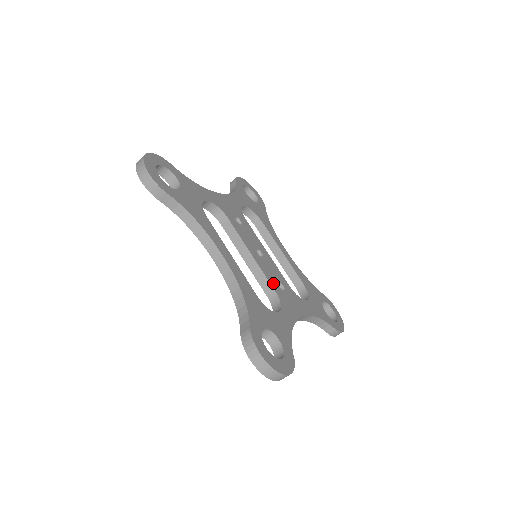
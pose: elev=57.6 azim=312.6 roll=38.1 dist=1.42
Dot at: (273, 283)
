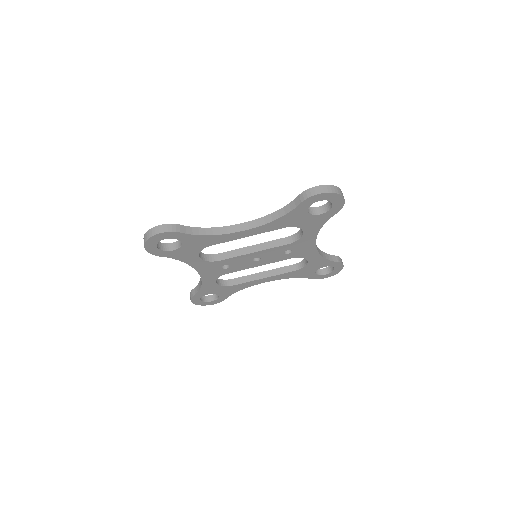
Dot at: occluded
